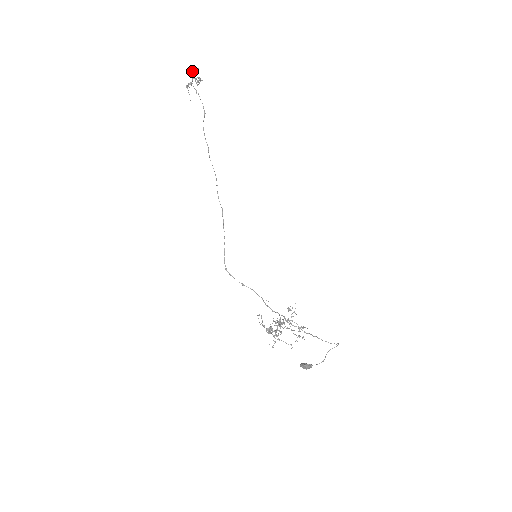
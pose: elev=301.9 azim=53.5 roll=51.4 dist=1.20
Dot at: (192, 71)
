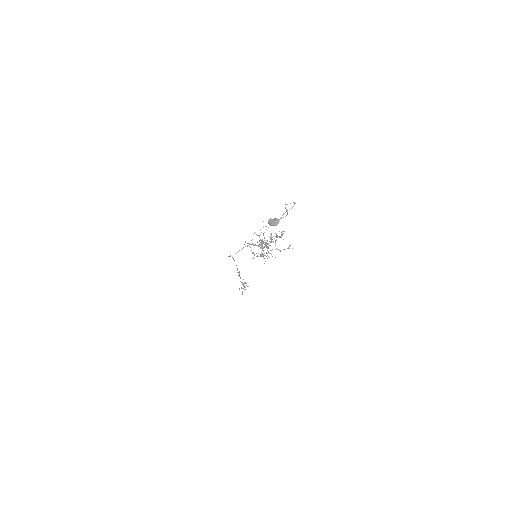
Dot at: occluded
